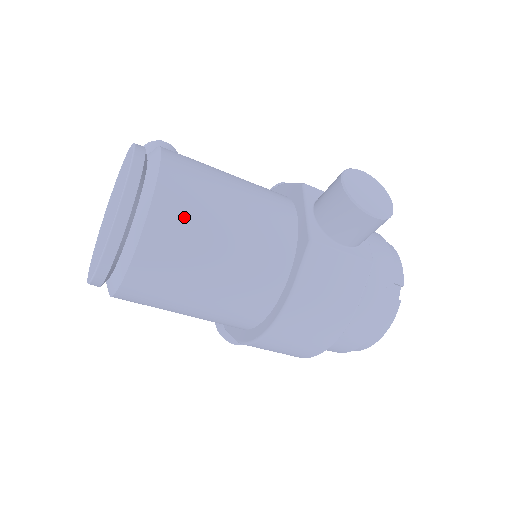
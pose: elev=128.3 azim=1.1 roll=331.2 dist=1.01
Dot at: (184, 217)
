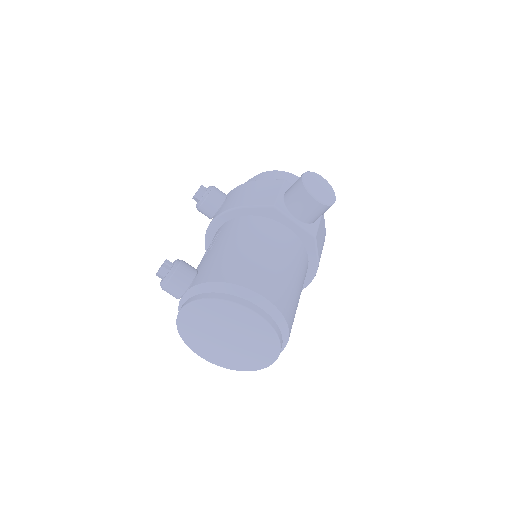
Dot at: (289, 301)
